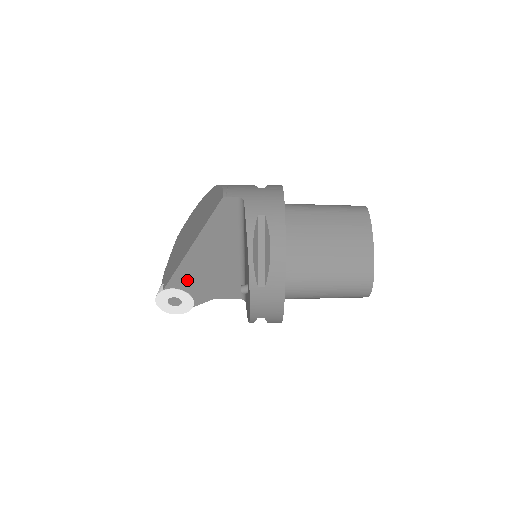
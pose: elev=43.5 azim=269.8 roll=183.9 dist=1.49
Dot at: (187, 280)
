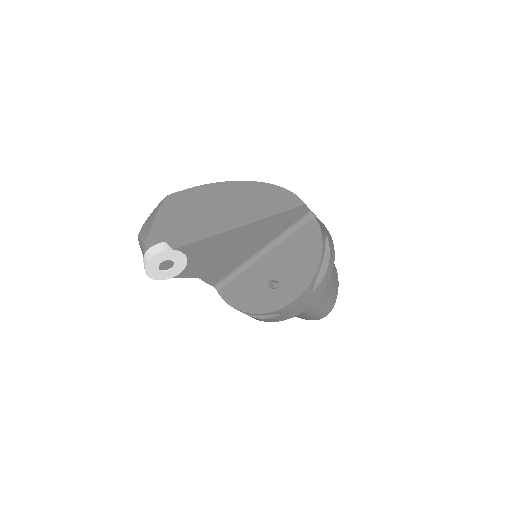
Dot at: (202, 251)
